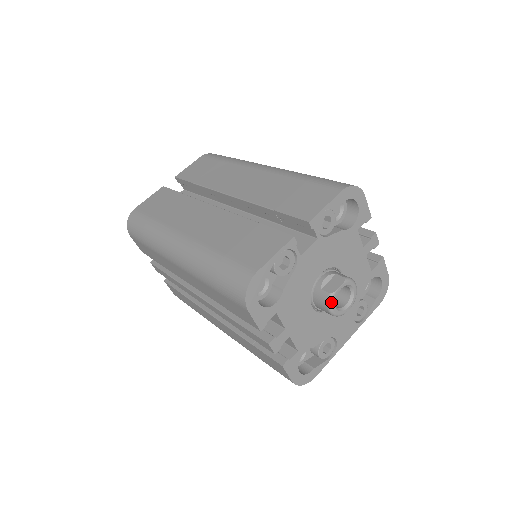
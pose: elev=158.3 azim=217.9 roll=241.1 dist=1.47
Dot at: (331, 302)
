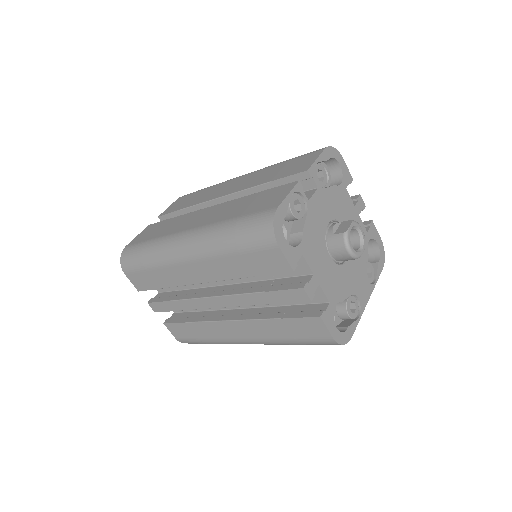
Dot at: (347, 240)
